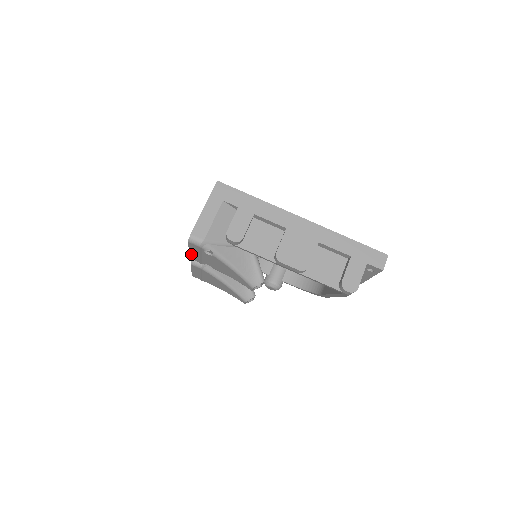
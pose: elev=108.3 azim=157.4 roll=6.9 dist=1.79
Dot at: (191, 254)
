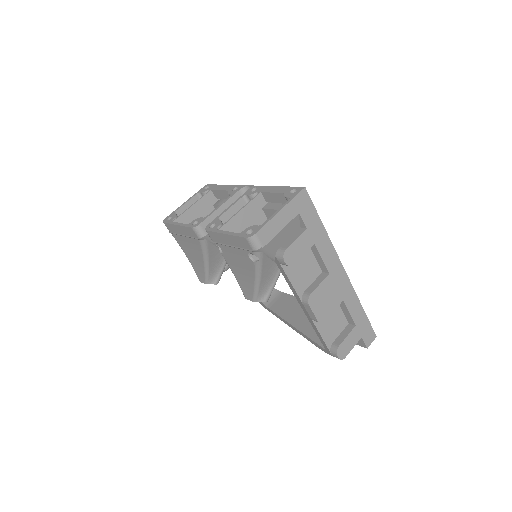
Dot at: (219, 234)
